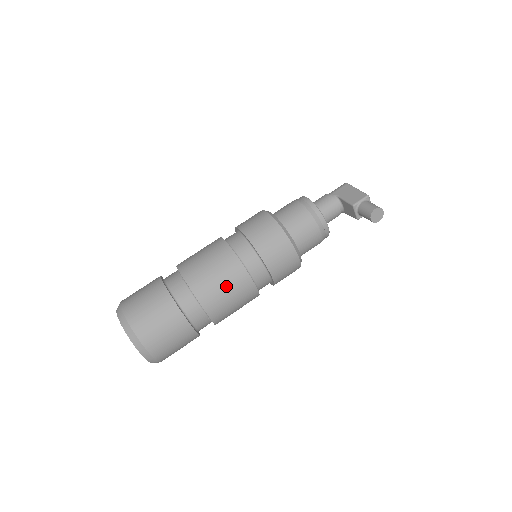
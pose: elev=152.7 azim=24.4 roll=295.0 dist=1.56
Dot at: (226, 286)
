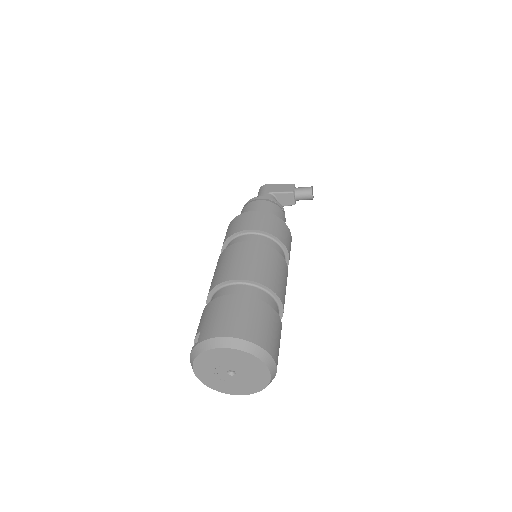
Dot at: (281, 274)
